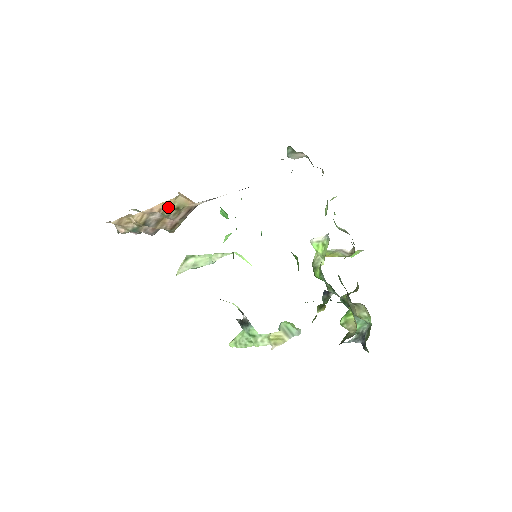
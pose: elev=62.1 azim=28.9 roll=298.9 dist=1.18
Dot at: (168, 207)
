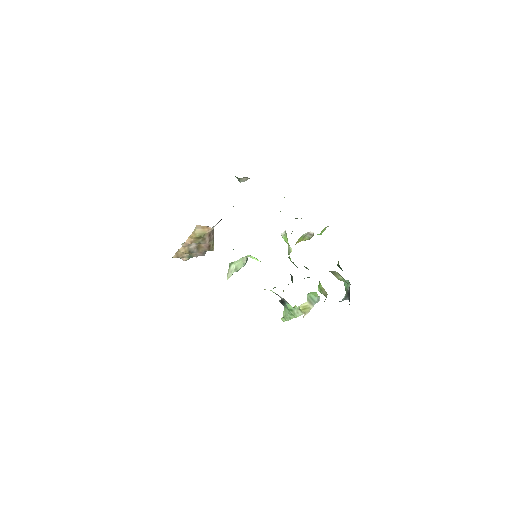
Dot at: (194, 238)
